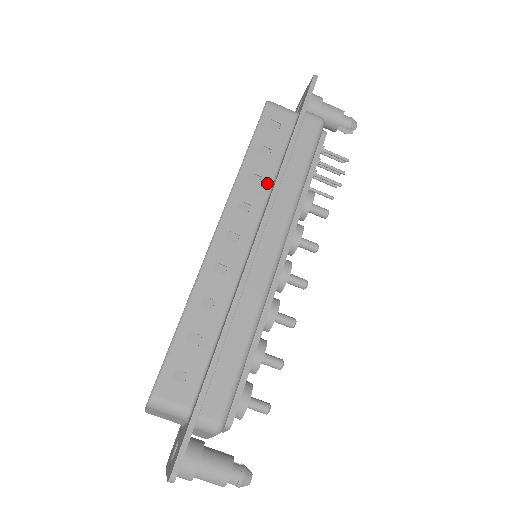
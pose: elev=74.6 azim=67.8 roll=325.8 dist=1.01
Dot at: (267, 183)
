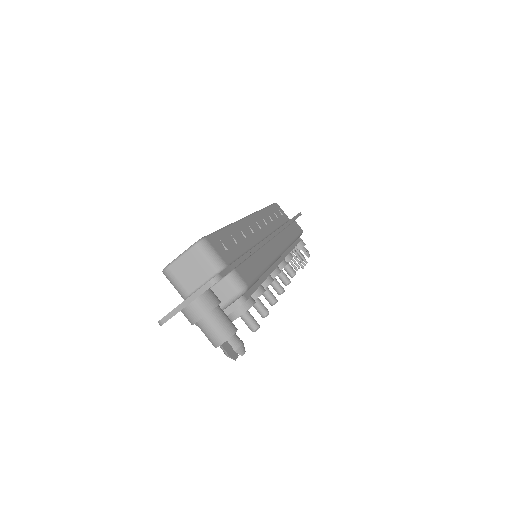
Dot at: (275, 225)
